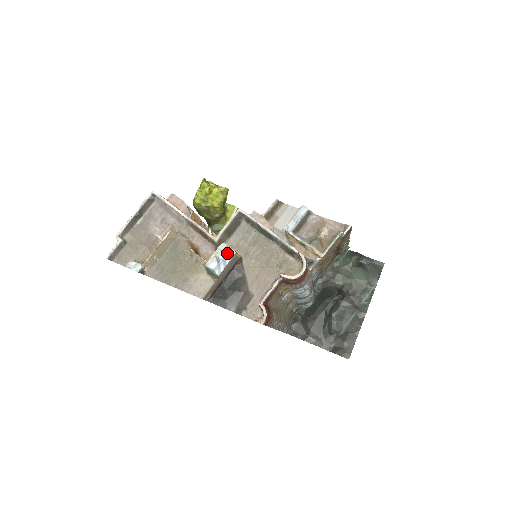
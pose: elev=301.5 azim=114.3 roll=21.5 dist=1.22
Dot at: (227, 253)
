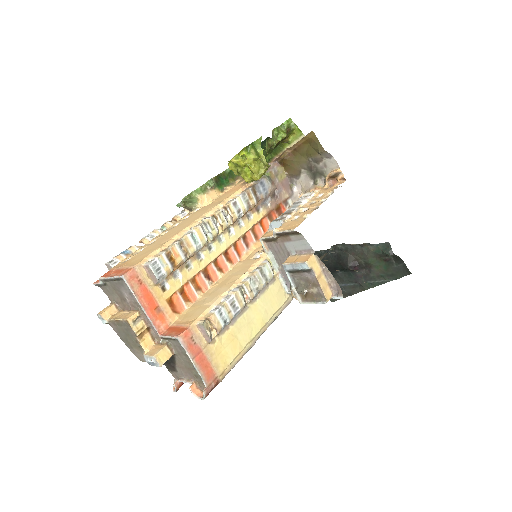
Dot at: (155, 363)
